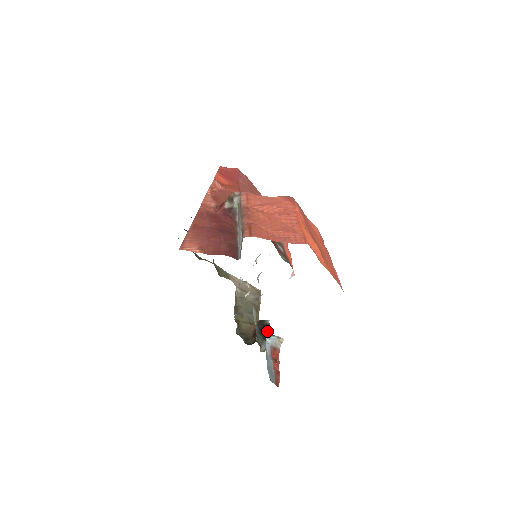
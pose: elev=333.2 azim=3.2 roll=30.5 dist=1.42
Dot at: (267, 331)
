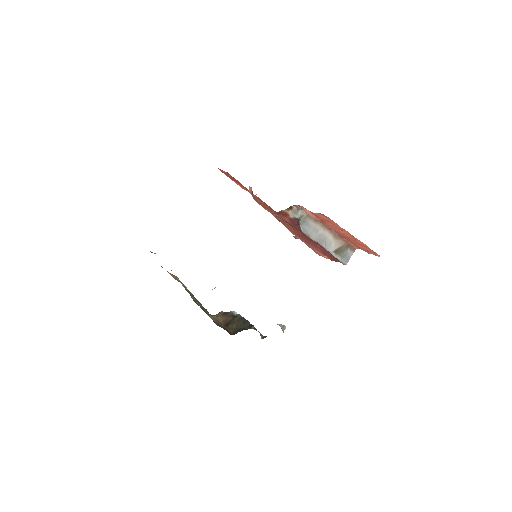
Dot at: (246, 321)
